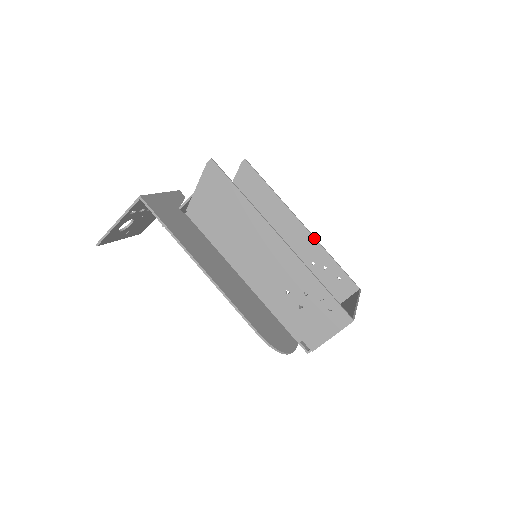
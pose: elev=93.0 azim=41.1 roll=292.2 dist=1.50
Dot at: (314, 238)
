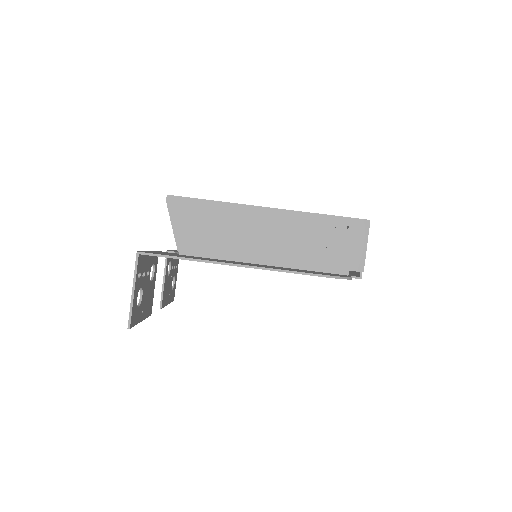
Dot at: occluded
